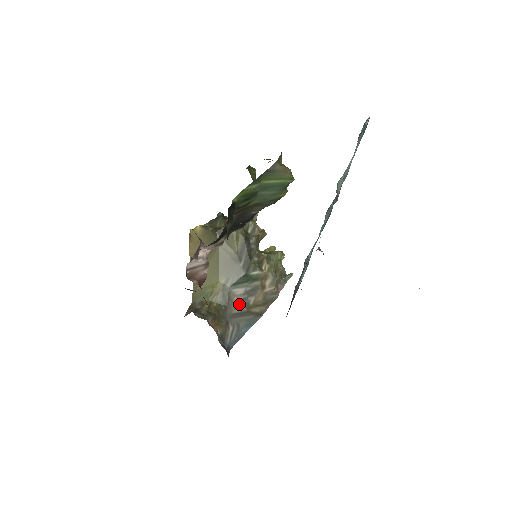
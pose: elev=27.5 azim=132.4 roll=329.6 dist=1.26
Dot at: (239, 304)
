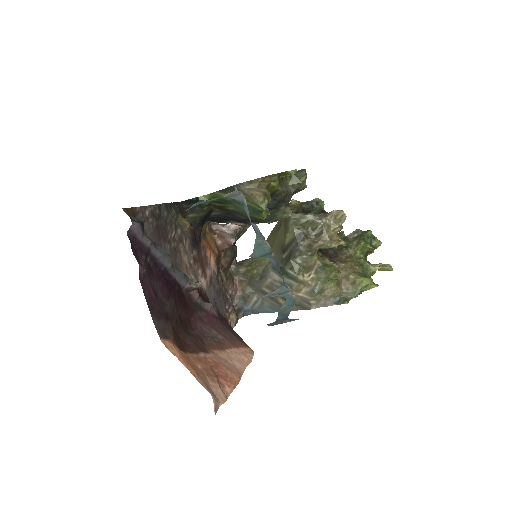
Dot at: (270, 286)
